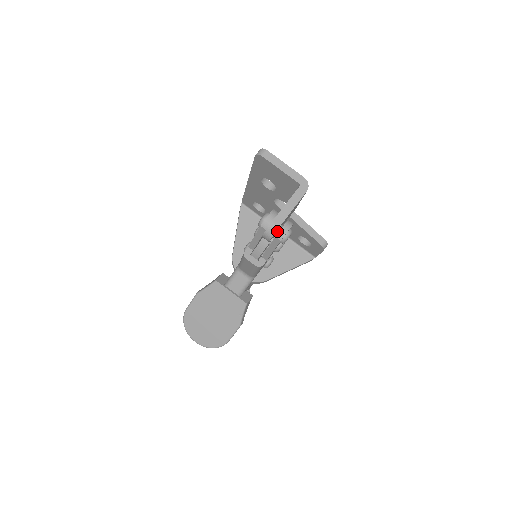
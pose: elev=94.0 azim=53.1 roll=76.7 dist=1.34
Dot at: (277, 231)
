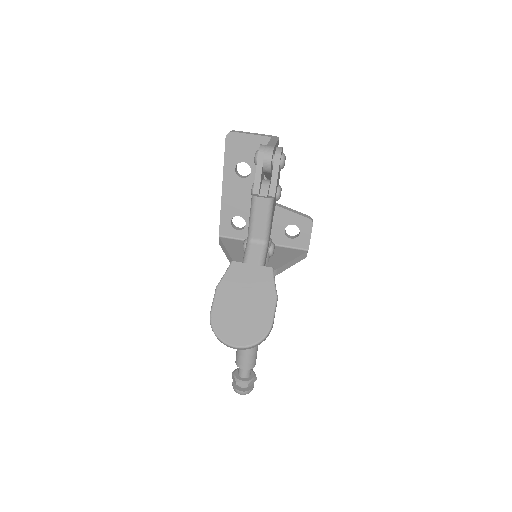
Dot at: (273, 156)
